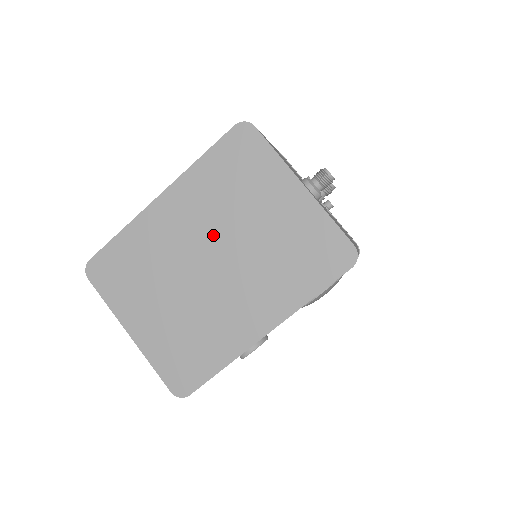
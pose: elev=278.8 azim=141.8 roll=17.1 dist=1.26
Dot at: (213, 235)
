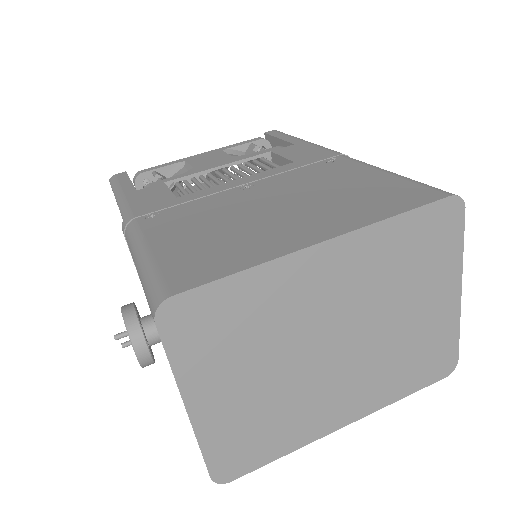
Dot at: (356, 314)
